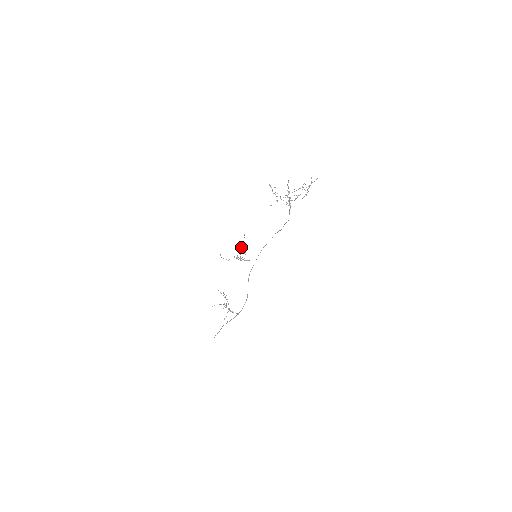
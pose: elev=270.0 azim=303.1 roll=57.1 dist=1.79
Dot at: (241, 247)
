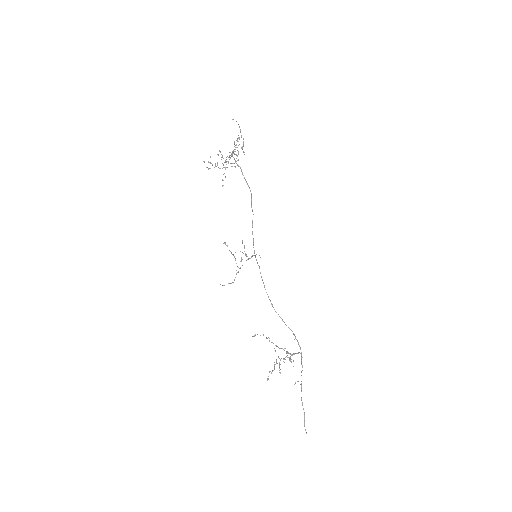
Dot at: (233, 255)
